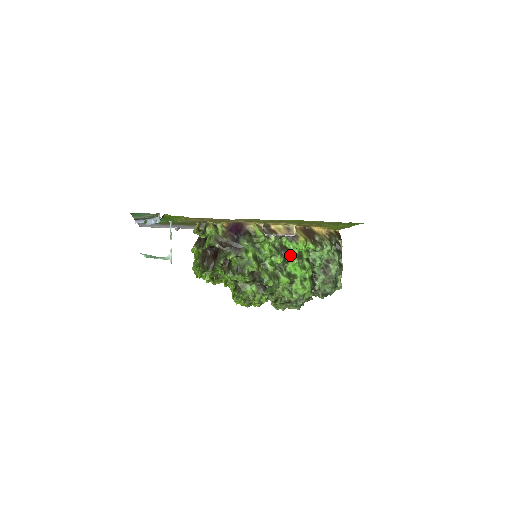
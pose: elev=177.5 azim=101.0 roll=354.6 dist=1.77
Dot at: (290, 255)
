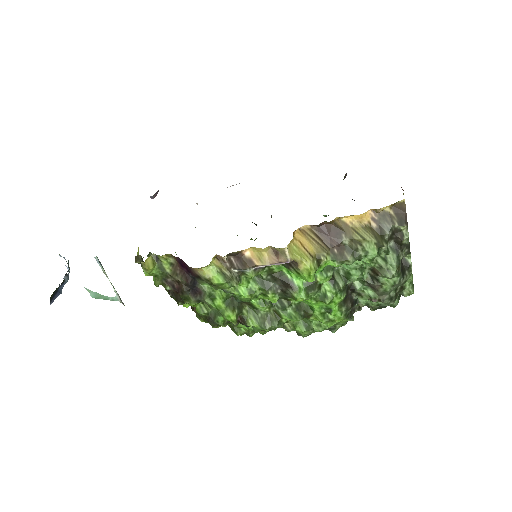
Dot at: (290, 290)
